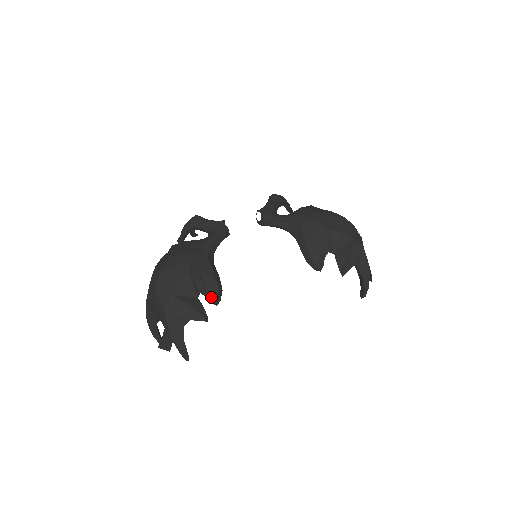
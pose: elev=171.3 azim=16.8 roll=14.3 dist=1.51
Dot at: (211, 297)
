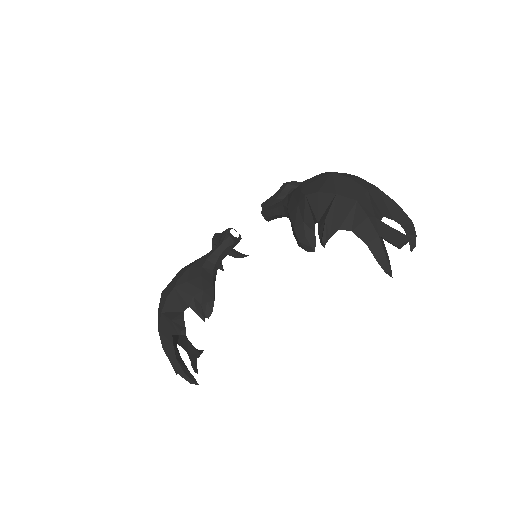
Dot at: (201, 310)
